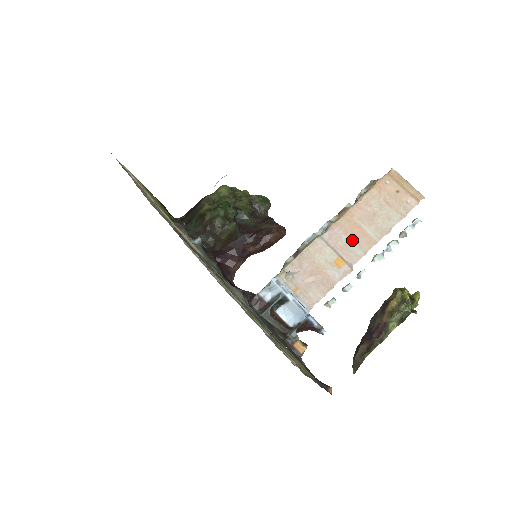
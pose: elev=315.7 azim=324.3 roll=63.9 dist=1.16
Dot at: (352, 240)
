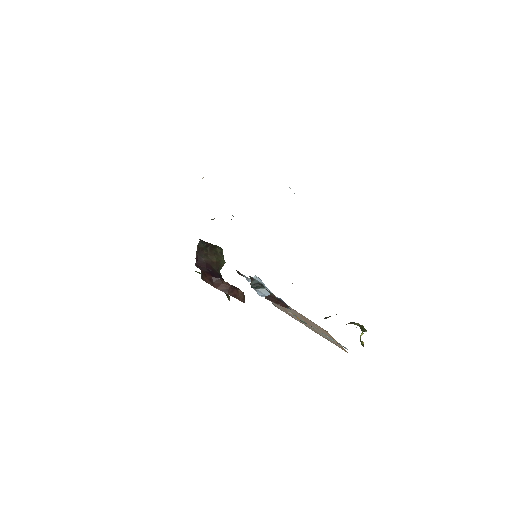
Dot at: (305, 321)
